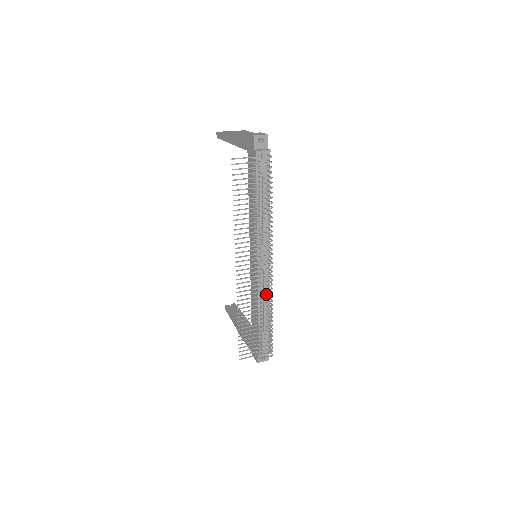
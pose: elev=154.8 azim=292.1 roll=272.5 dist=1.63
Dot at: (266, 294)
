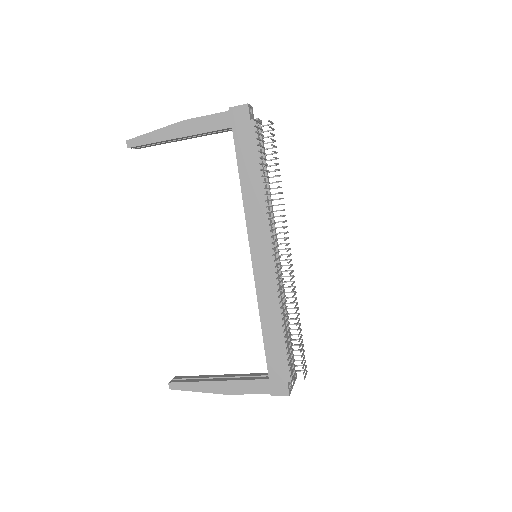
Dot at: (294, 287)
